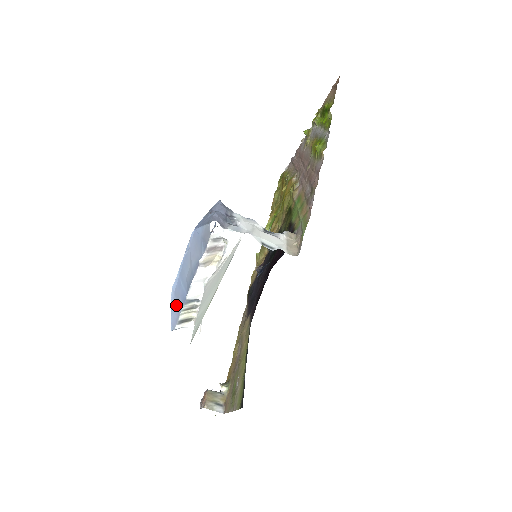
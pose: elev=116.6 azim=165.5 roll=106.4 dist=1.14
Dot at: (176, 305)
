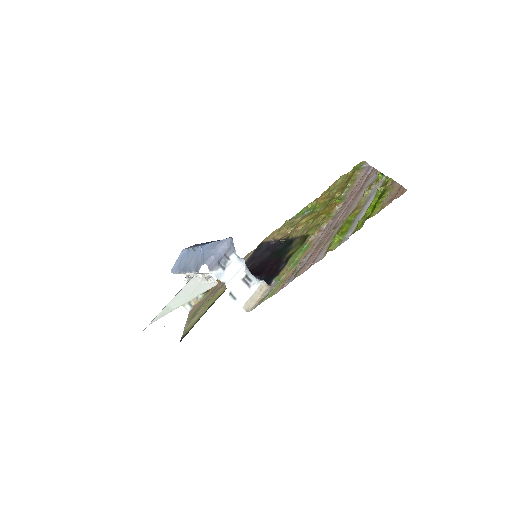
Dot at: (178, 263)
